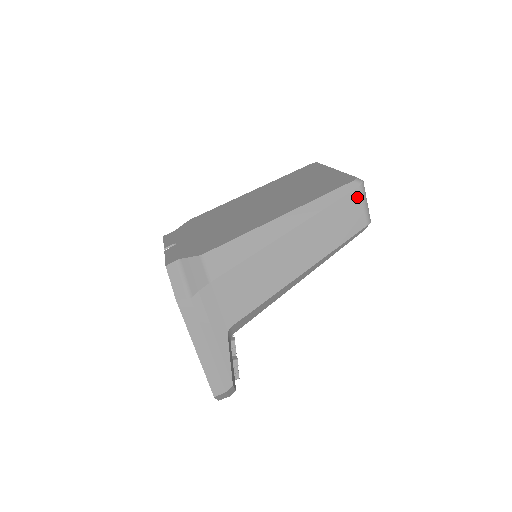
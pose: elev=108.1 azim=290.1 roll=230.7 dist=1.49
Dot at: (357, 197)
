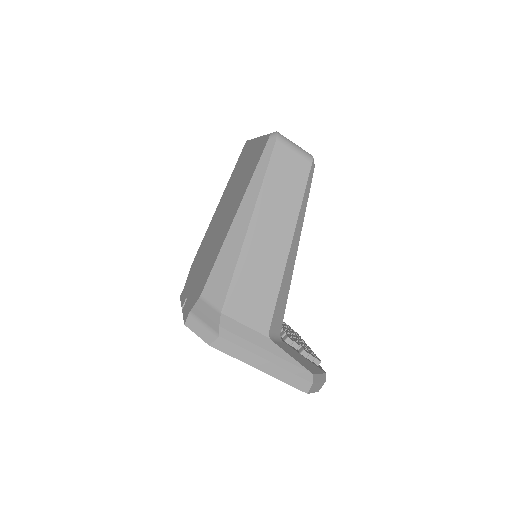
Dot at: (282, 149)
